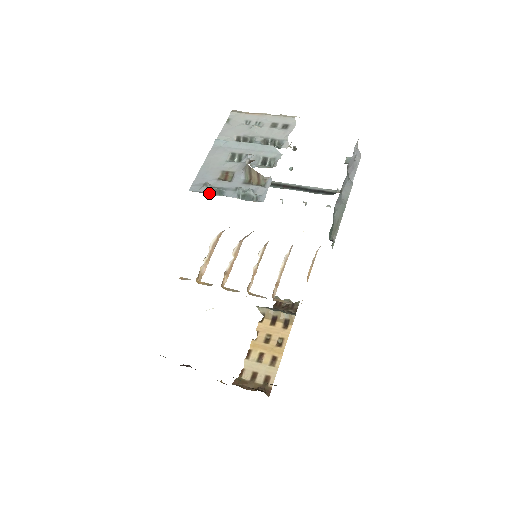
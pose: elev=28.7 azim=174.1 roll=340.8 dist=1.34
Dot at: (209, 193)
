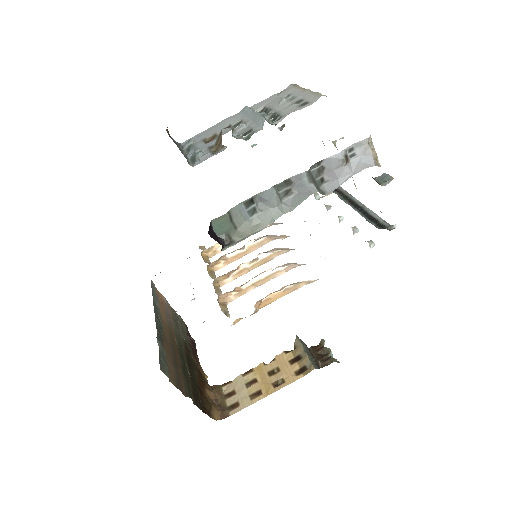
Dot at: (185, 149)
